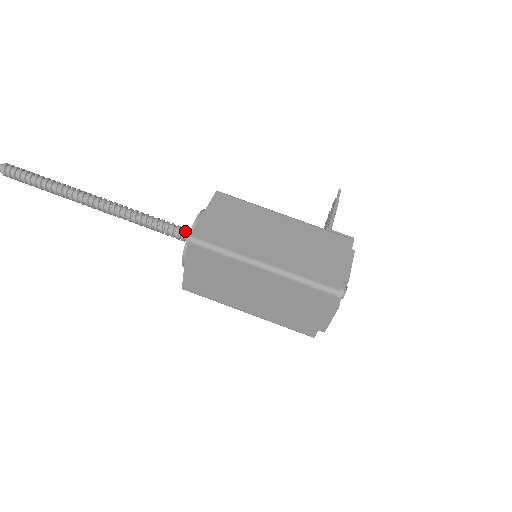
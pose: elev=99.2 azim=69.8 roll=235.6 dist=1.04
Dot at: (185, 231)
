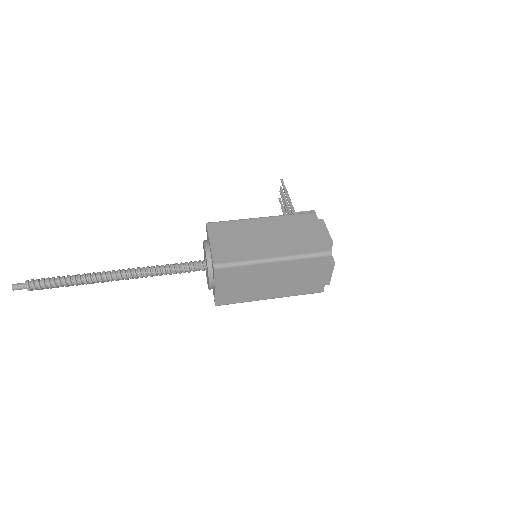
Dot at: (198, 263)
